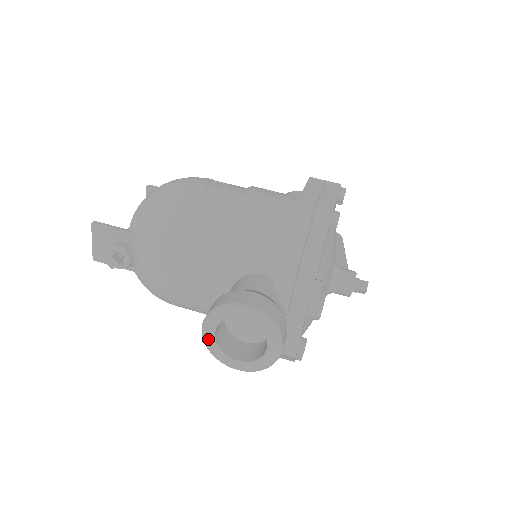
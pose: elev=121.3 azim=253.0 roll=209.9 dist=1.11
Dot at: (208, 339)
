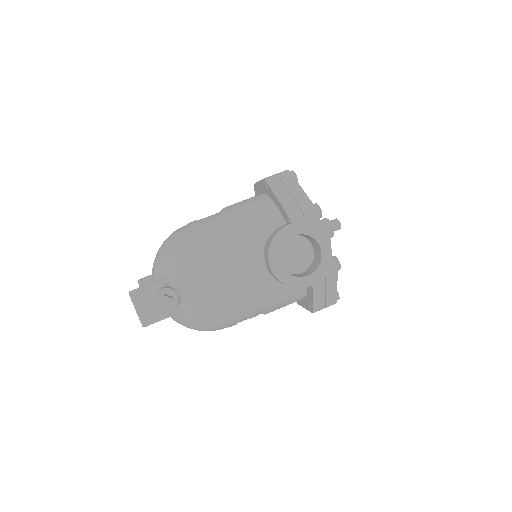
Dot at: (280, 273)
